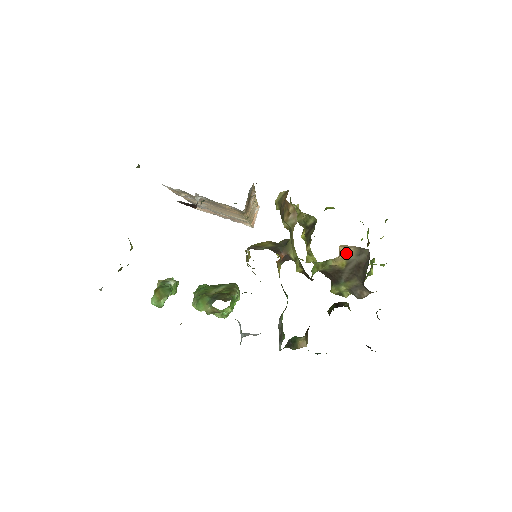
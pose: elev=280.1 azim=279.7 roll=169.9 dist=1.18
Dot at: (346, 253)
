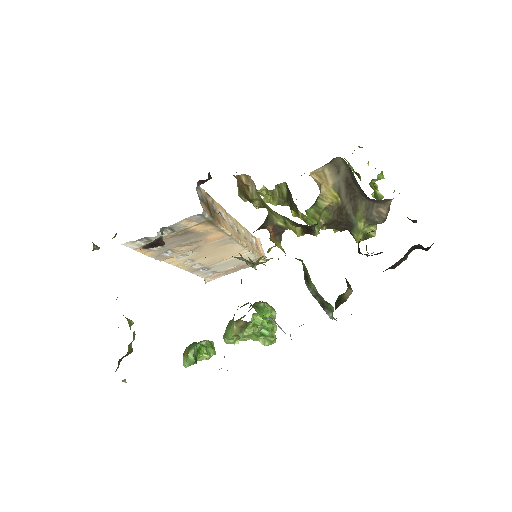
Dot at: (325, 180)
